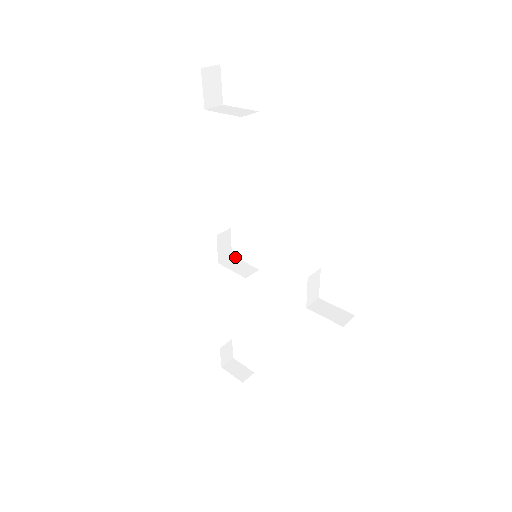
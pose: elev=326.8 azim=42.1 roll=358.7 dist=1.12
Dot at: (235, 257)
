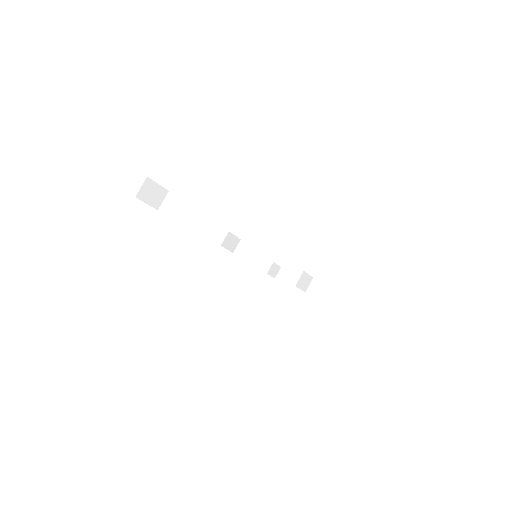
Dot at: (244, 241)
